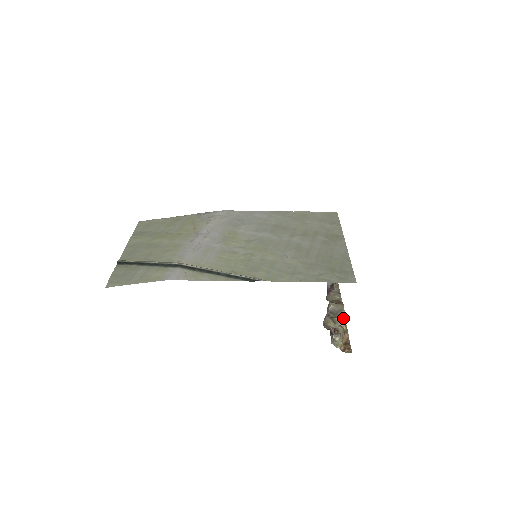
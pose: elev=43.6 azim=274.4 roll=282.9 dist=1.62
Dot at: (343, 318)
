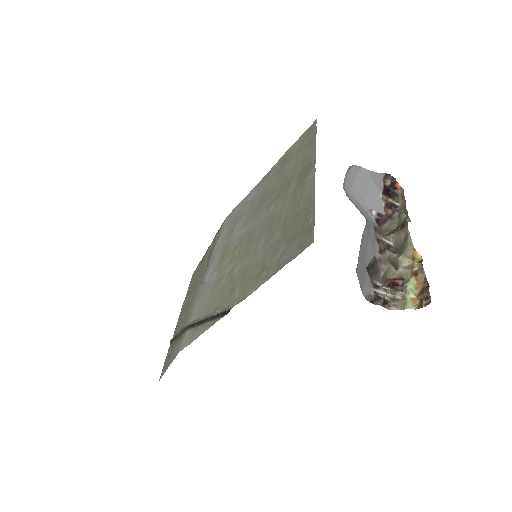
Dot at: (409, 250)
